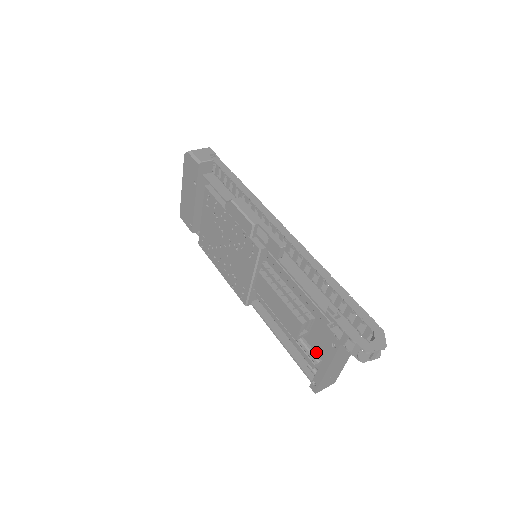
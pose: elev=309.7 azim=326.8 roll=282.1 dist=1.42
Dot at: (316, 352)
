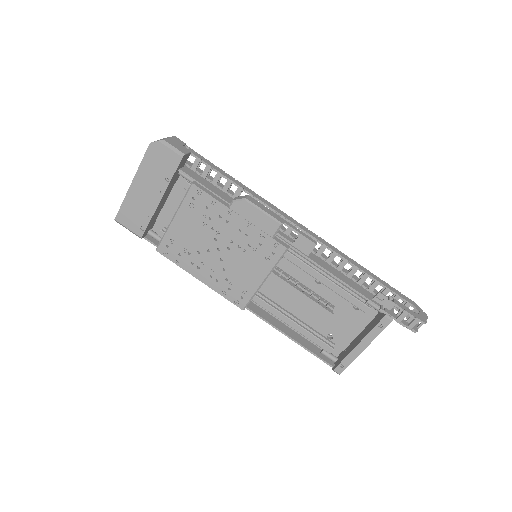
Dot at: (327, 338)
